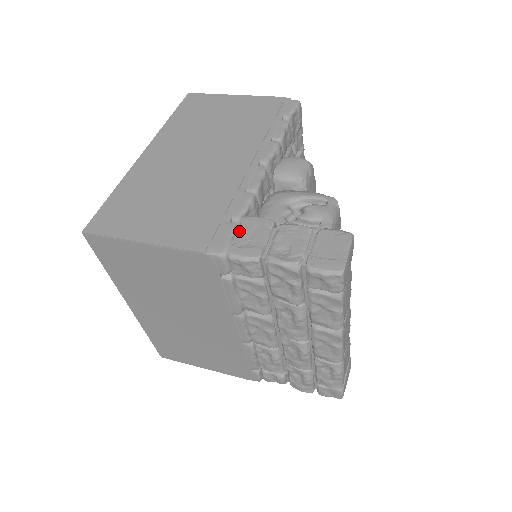
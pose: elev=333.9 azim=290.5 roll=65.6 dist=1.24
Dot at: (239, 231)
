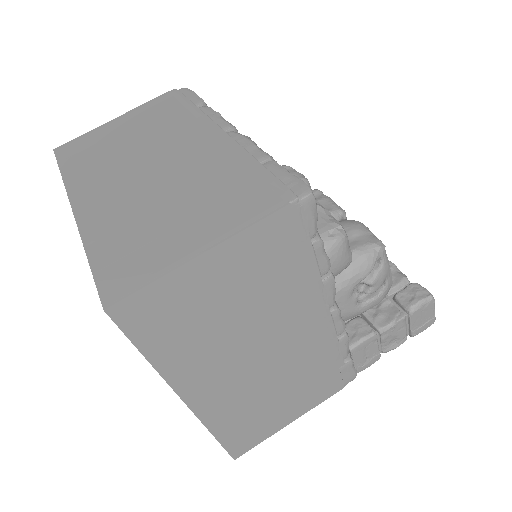
Dot at: (356, 360)
